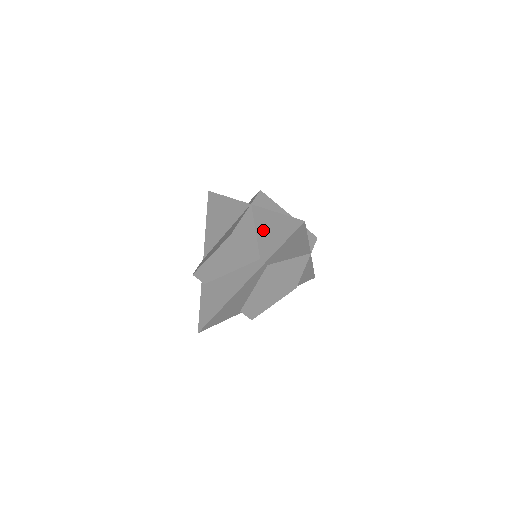
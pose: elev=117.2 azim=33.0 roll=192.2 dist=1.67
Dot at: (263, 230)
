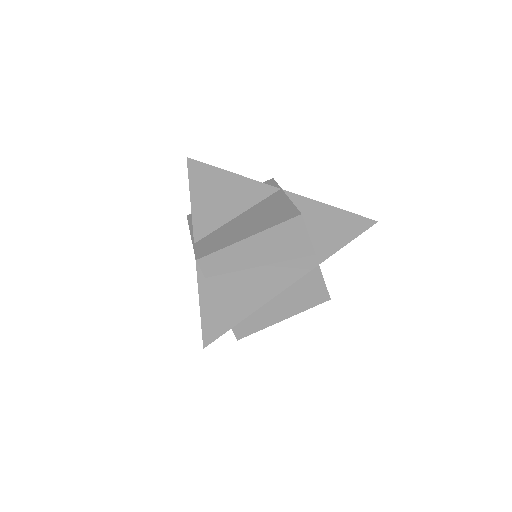
Dot at: (312, 221)
